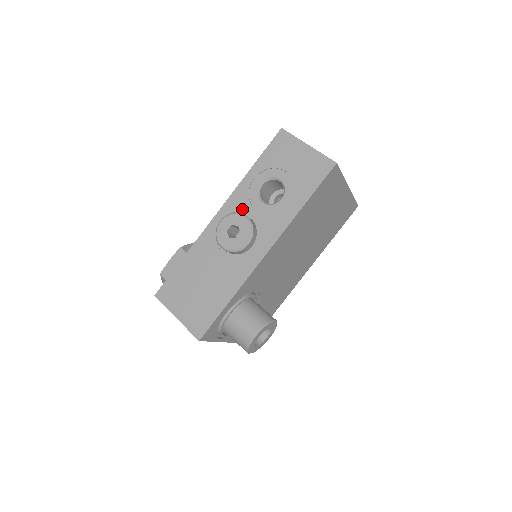
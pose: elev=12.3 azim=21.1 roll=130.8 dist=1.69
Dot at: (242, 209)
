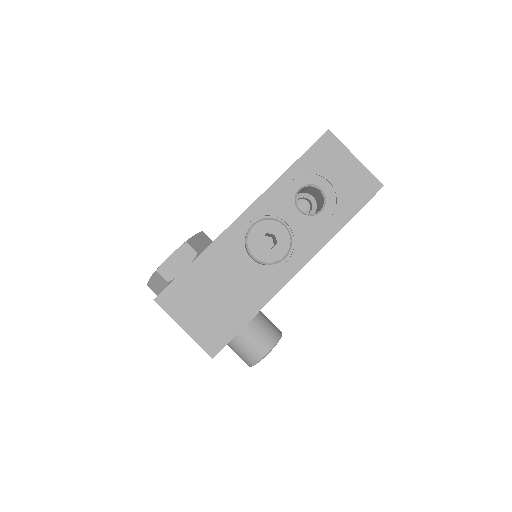
Dot at: (275, 214)
